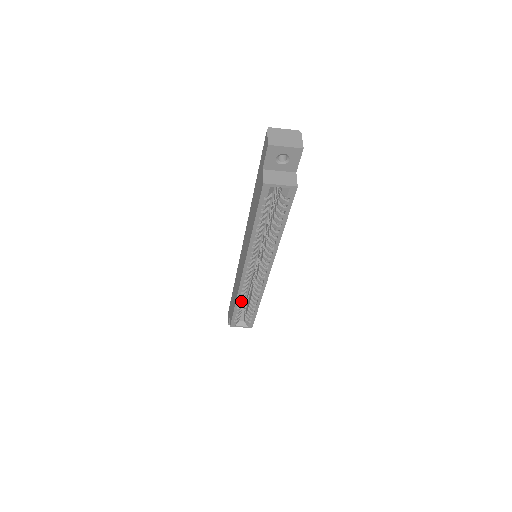
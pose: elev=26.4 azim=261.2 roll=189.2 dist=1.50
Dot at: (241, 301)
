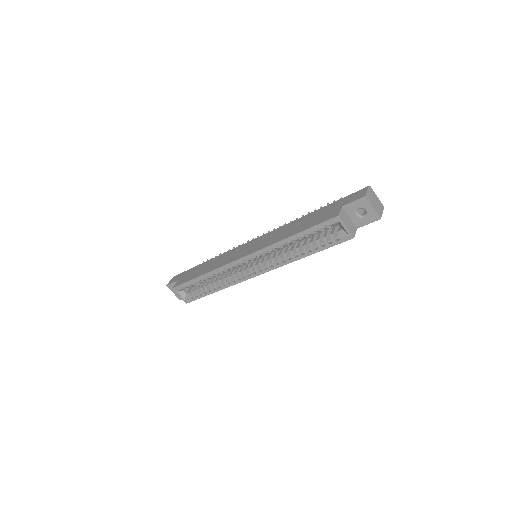
Dot at: (208, 277)
